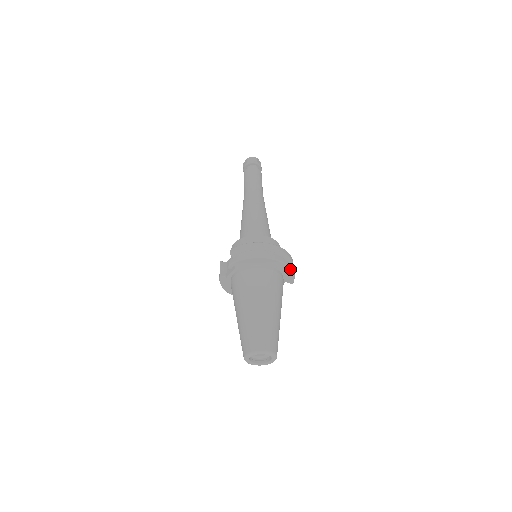
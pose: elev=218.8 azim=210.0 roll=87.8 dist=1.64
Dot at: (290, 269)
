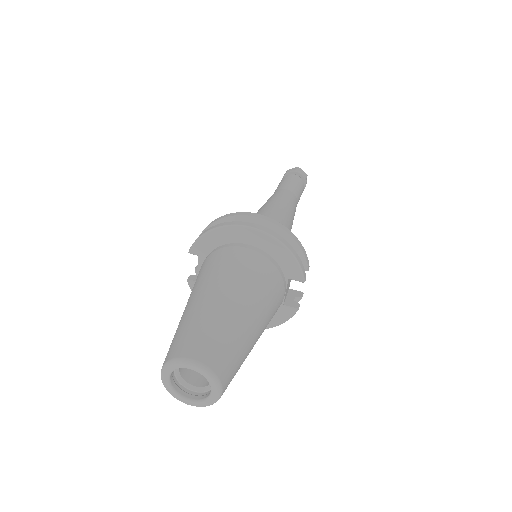
Dot at: (282, 245)
